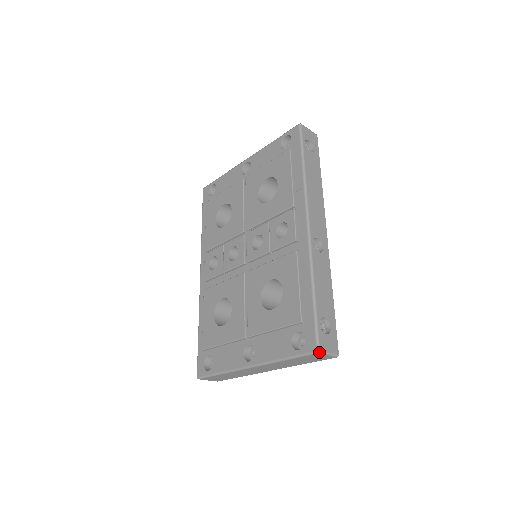
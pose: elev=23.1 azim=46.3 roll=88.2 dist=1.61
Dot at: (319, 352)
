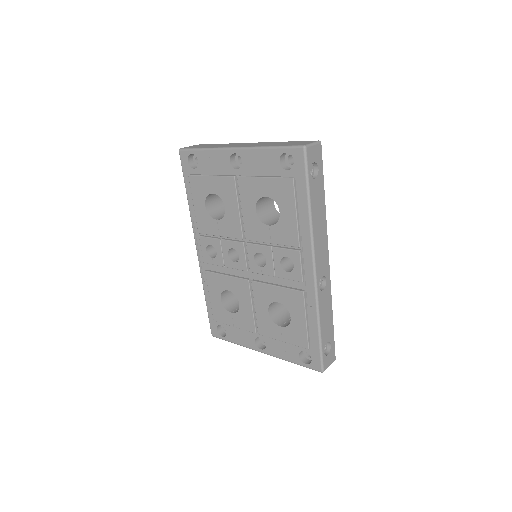
Dot at: occluded
